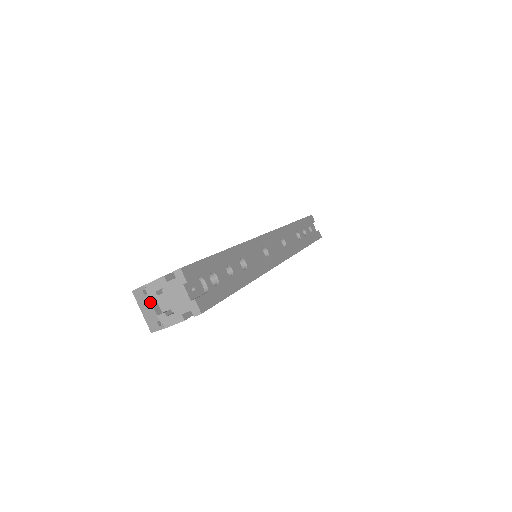
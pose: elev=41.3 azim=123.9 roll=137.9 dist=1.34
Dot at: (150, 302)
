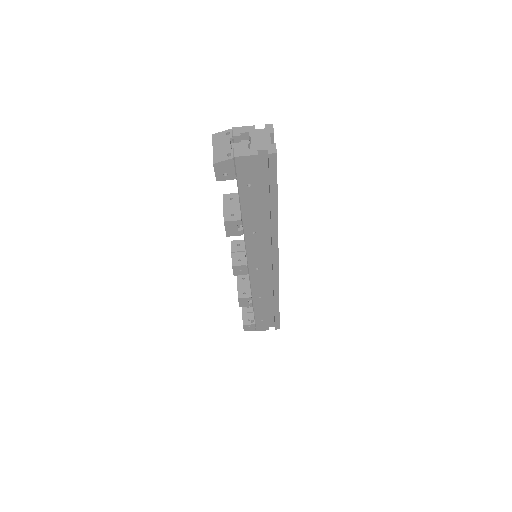
Dot at: (229, 140)
